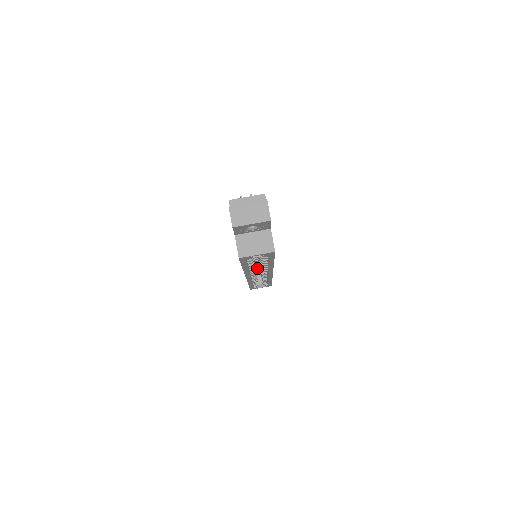
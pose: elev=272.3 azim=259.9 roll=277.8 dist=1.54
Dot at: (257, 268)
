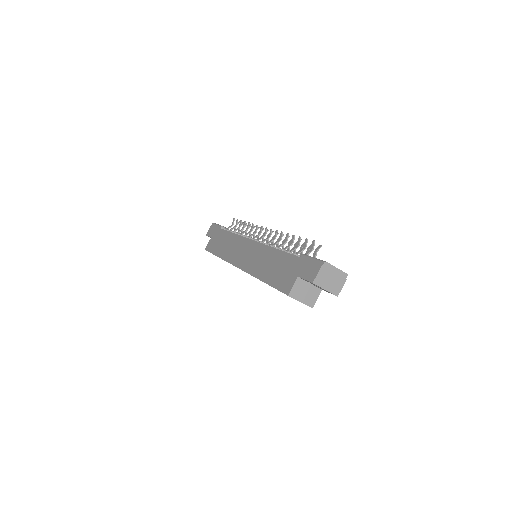
Dot at: occluded
